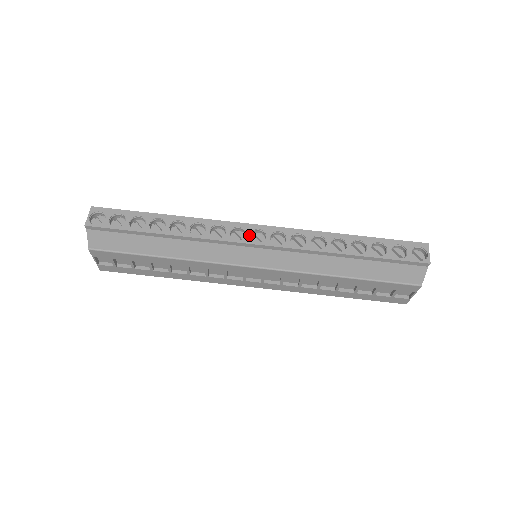
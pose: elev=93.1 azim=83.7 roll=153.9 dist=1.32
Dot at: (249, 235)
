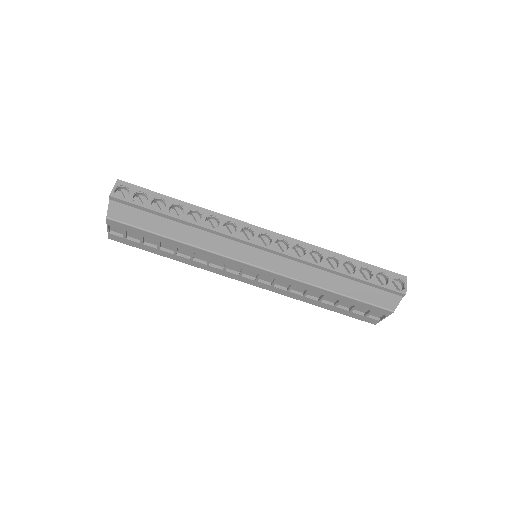
Dot at: (257, 237)
